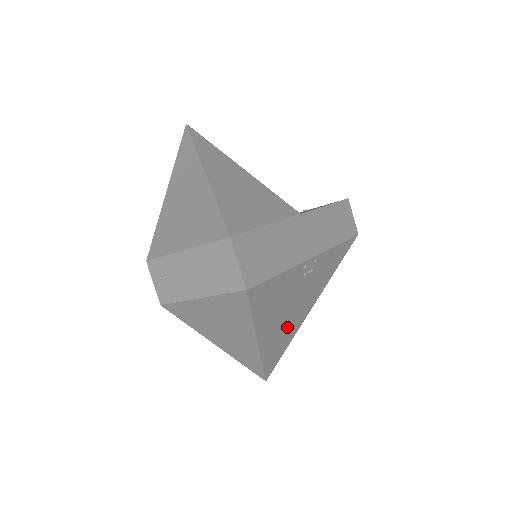
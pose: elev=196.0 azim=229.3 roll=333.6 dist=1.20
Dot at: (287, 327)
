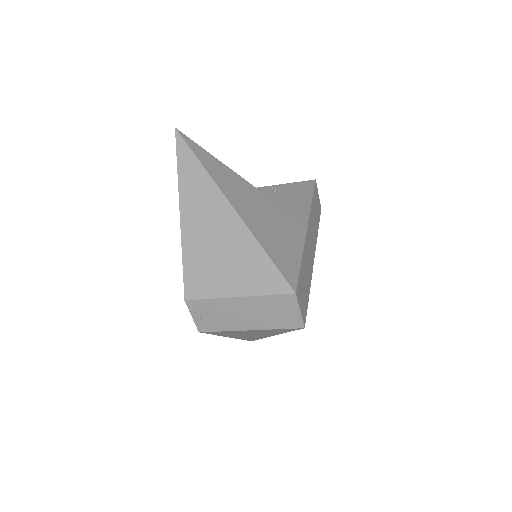
Dot at: occluded
